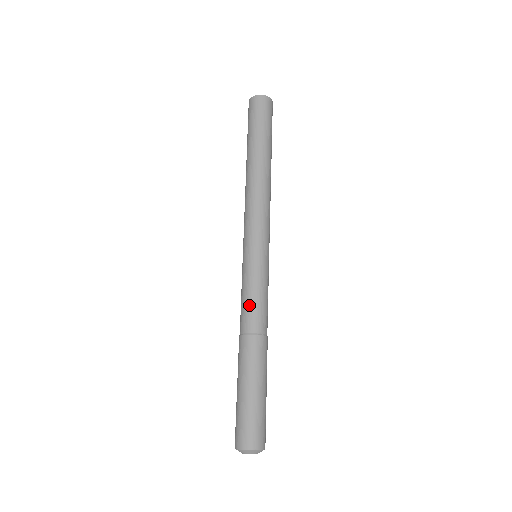
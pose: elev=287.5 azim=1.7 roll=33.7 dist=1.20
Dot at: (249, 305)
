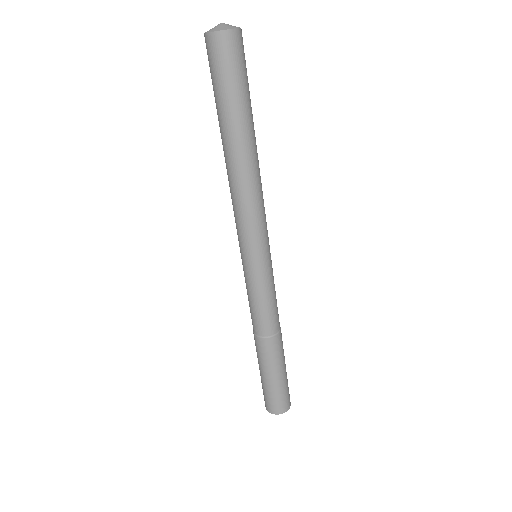
Dot at: (272, 311)
